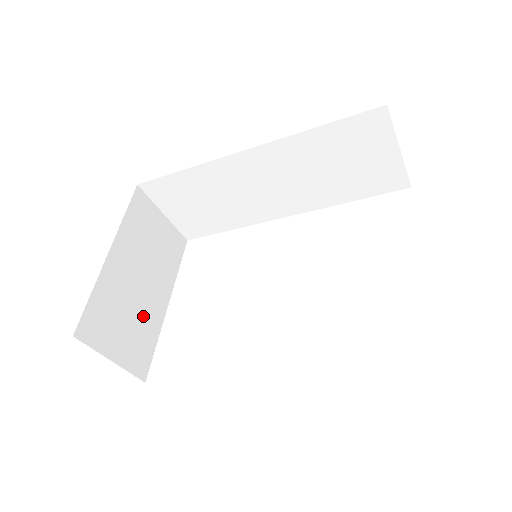
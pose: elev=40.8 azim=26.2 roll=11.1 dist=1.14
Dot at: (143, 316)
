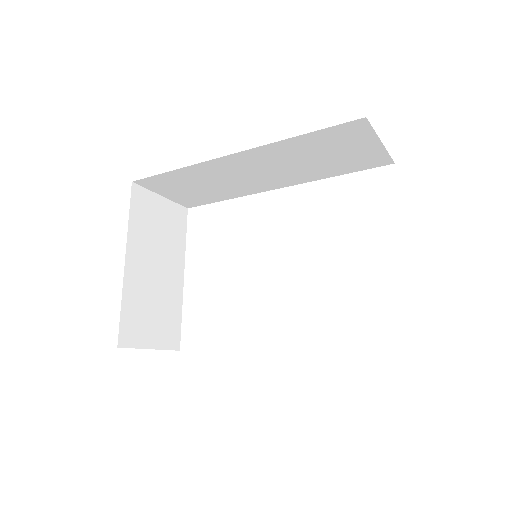
Dot at: (166, 300)
